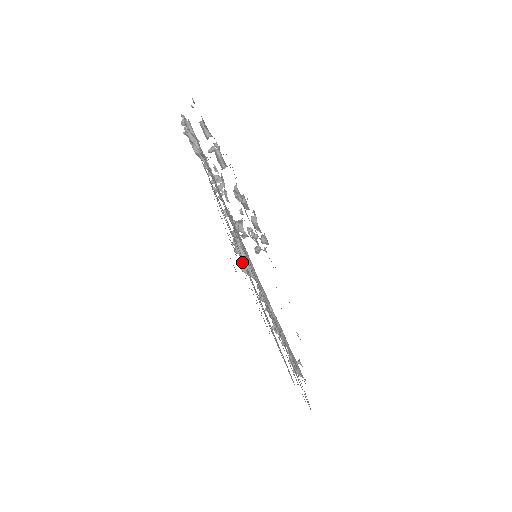
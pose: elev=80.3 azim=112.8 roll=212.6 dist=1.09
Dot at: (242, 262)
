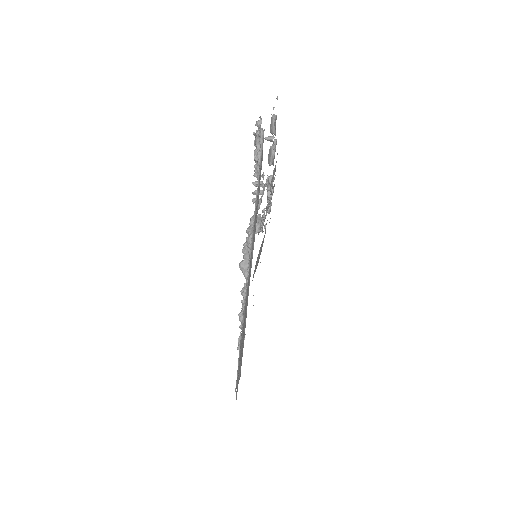
Dot at: (243, 261)
